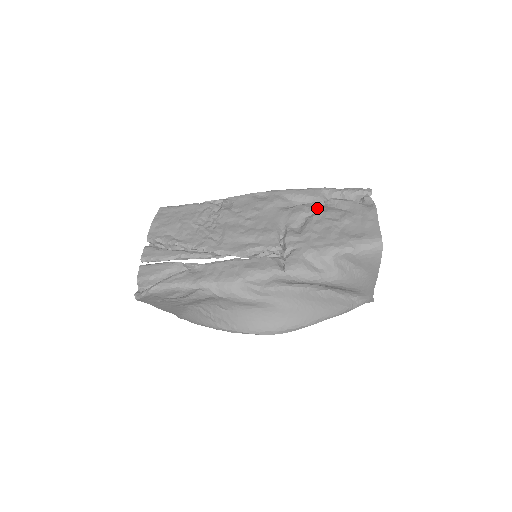
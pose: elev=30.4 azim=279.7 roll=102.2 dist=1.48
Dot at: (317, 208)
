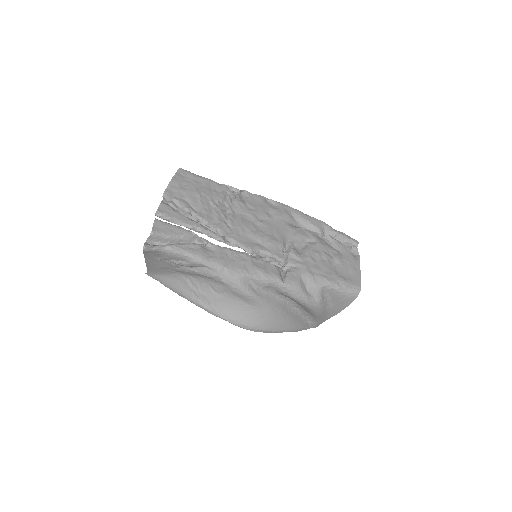
Dot at: (317, 238)
